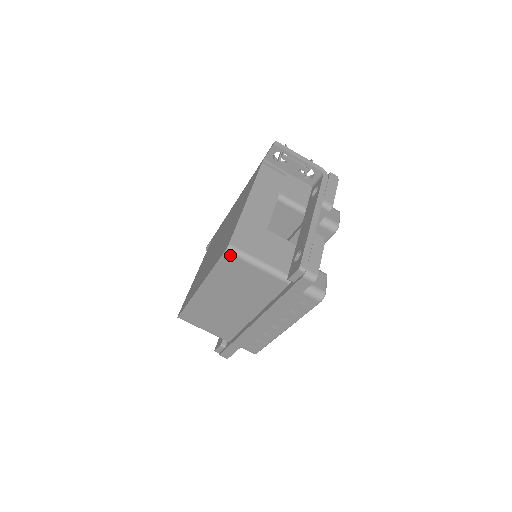
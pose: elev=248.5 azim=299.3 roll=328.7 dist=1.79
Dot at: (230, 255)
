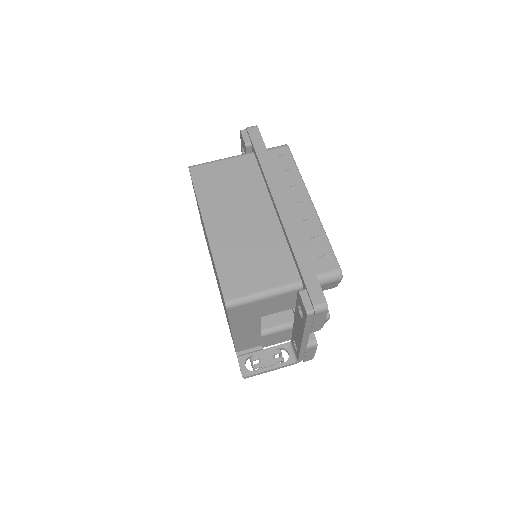
Dot at: (195, 168)
